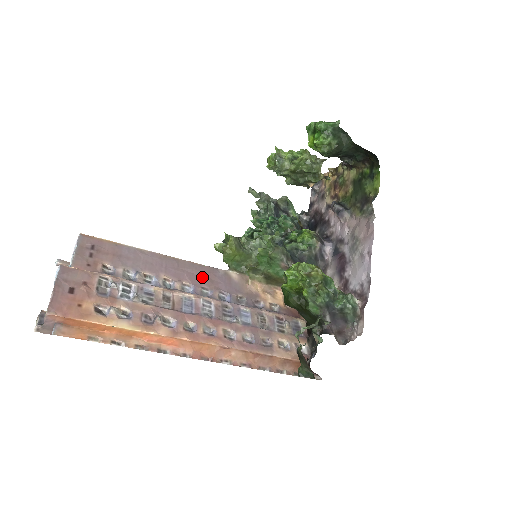
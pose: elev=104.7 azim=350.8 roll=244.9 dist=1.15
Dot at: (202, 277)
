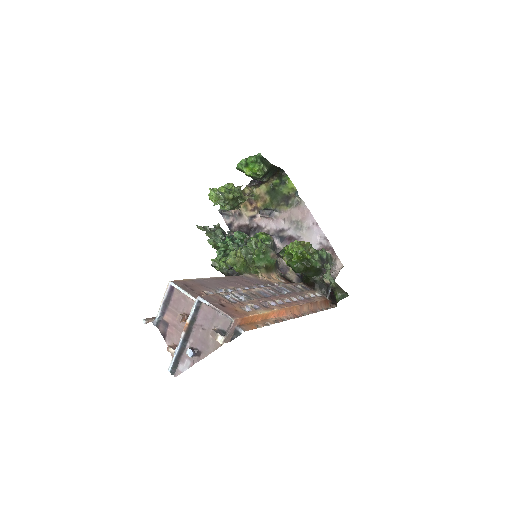
Dot at: (242, 282)
